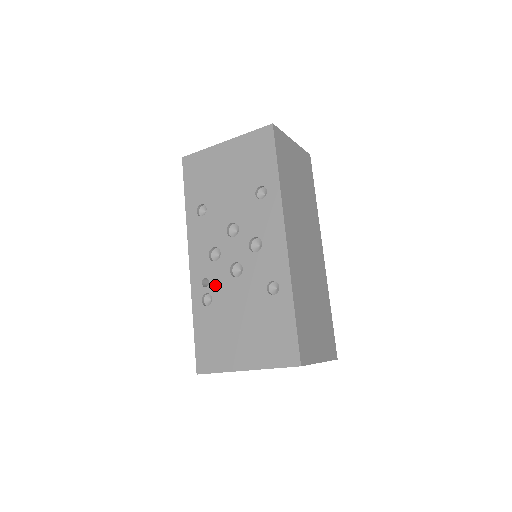
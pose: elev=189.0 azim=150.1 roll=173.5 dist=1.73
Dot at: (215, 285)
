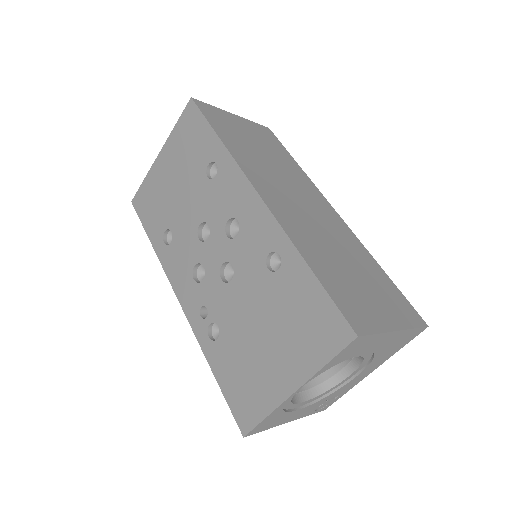
Dot at: (214, 307)
